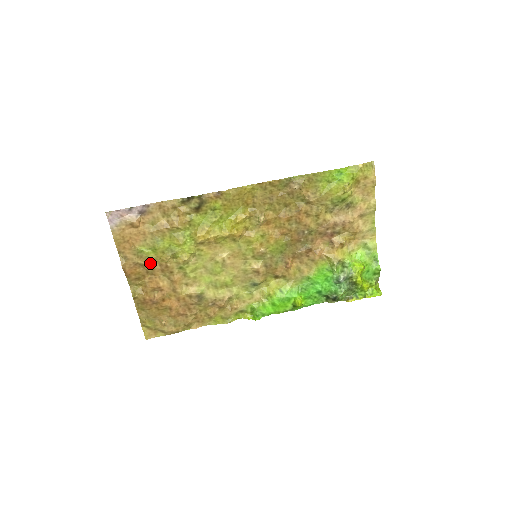
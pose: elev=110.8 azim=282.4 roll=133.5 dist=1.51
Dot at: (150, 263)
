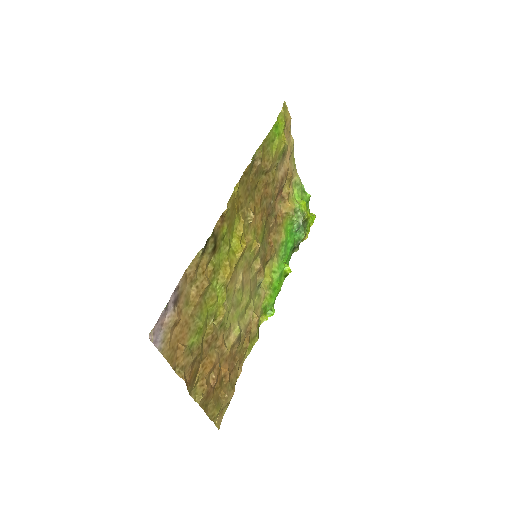
Dot at: (201, 349)
